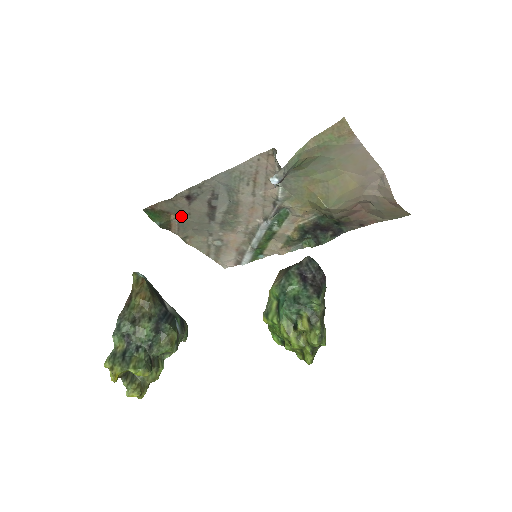
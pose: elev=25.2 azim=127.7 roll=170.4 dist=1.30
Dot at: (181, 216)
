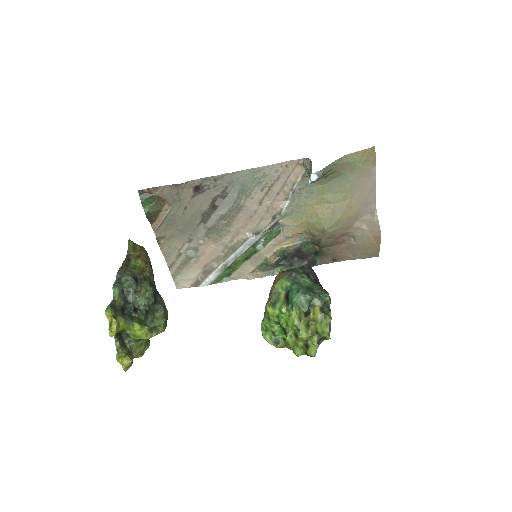
Dot at: (175, 209)
